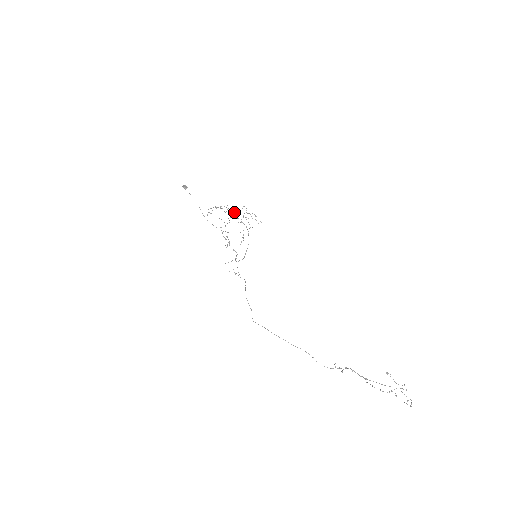
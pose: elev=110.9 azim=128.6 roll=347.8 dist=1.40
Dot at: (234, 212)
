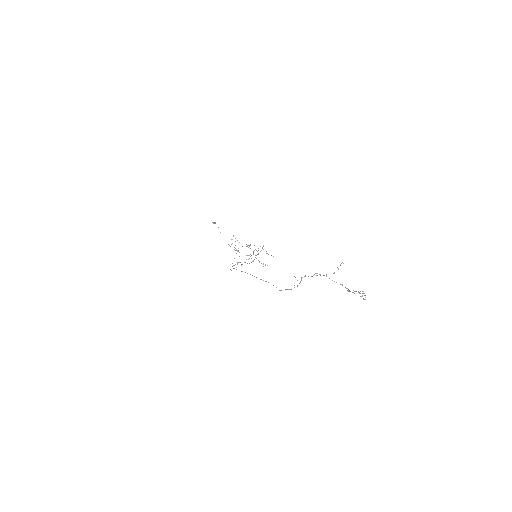
Dot at: occluded
